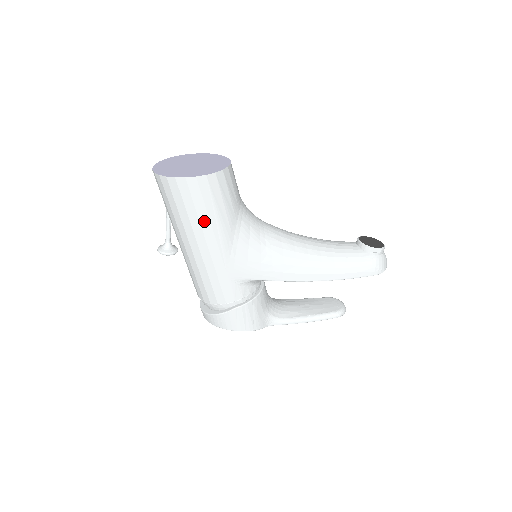
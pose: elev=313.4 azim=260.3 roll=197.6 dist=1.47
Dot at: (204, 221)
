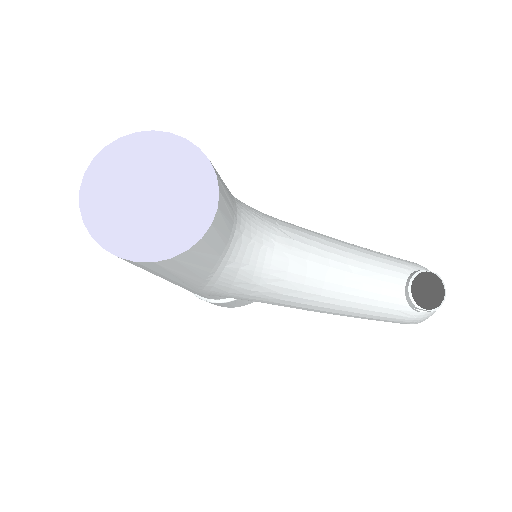
Dot at: (160, 275)
